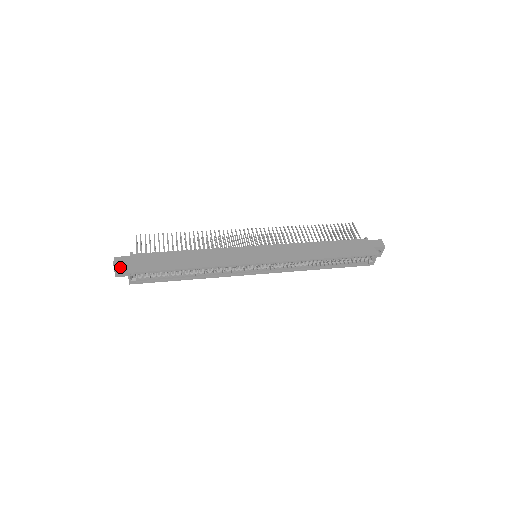
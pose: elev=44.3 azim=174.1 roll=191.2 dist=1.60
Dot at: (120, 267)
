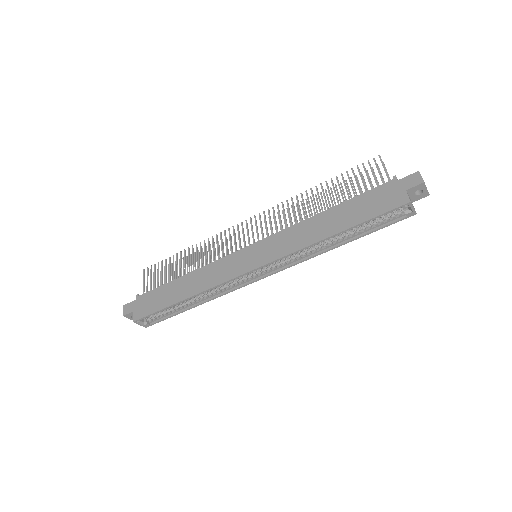
Dot at: (130, 315)
